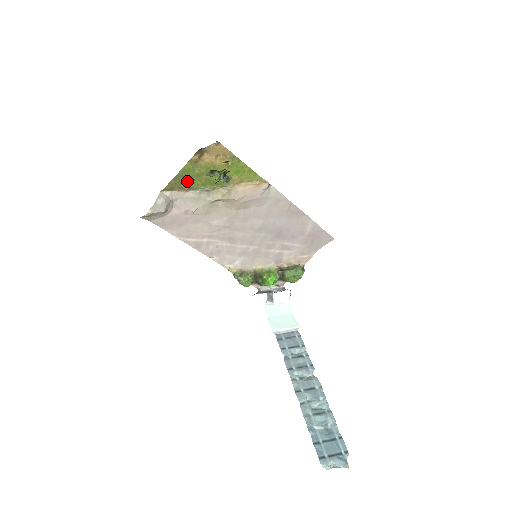
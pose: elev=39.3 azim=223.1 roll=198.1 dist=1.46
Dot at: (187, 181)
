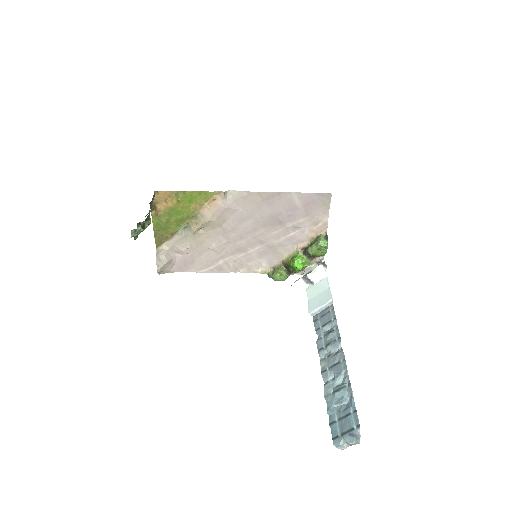
Dot at: (165, 231)
